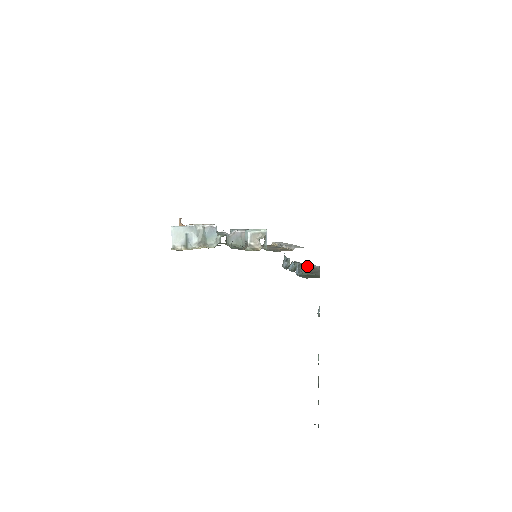
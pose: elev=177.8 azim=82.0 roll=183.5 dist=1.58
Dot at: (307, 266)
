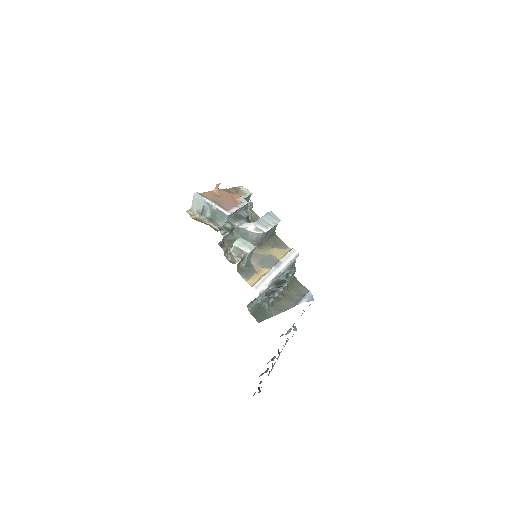
Dot at: (304, 290)
